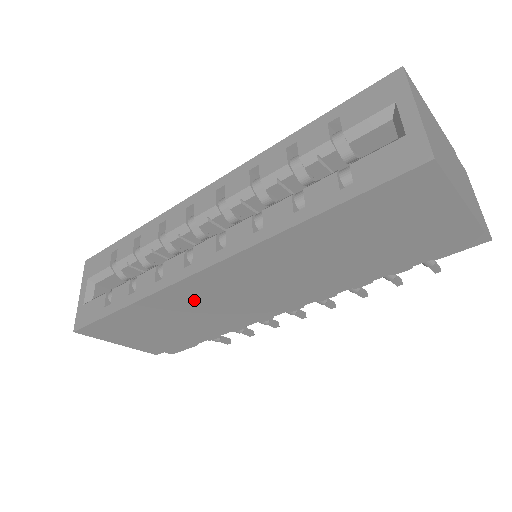
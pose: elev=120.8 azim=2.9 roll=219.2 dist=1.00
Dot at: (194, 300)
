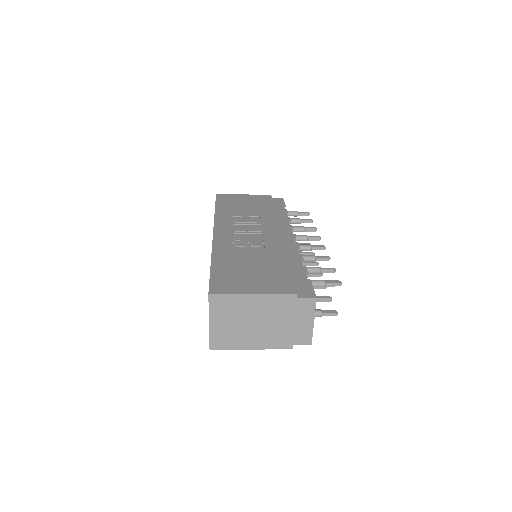
Dot at: occluded
